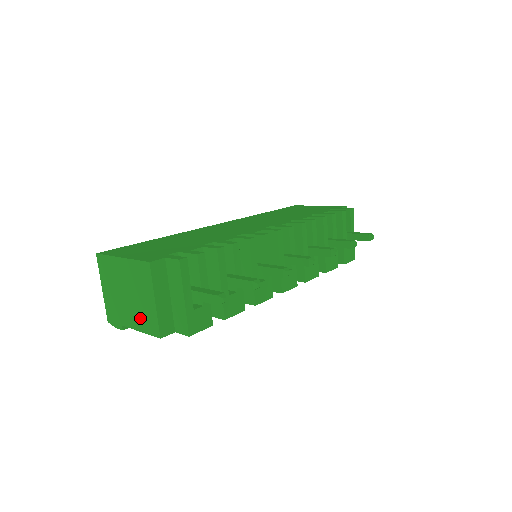
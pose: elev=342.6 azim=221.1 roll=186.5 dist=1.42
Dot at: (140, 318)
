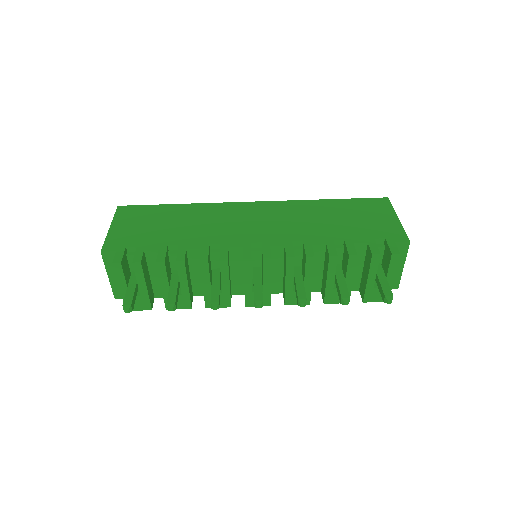
Dot at: occluded
